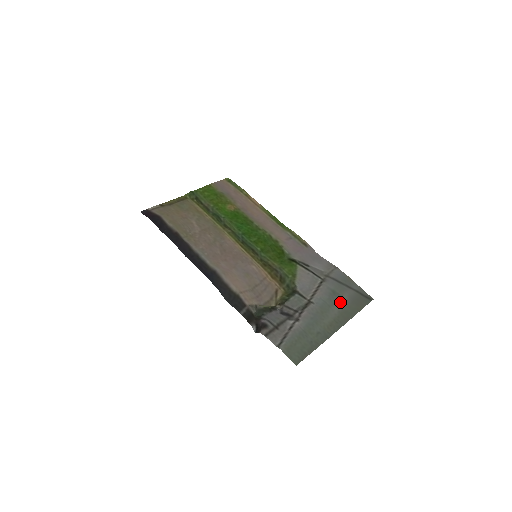
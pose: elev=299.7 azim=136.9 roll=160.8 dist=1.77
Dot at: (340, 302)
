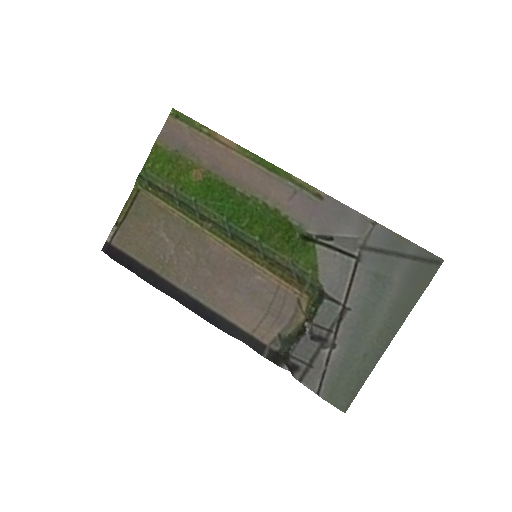
Dot at: (389, 291)
